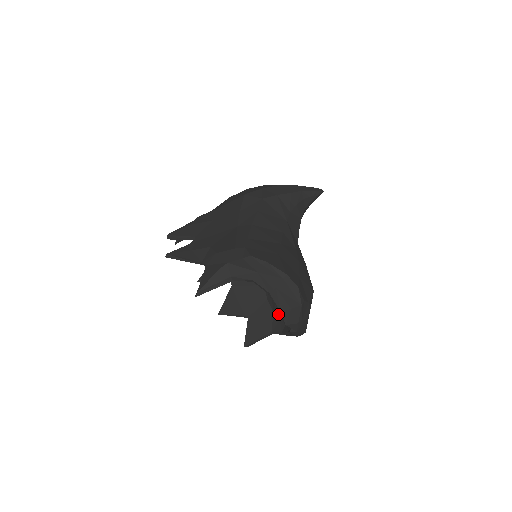
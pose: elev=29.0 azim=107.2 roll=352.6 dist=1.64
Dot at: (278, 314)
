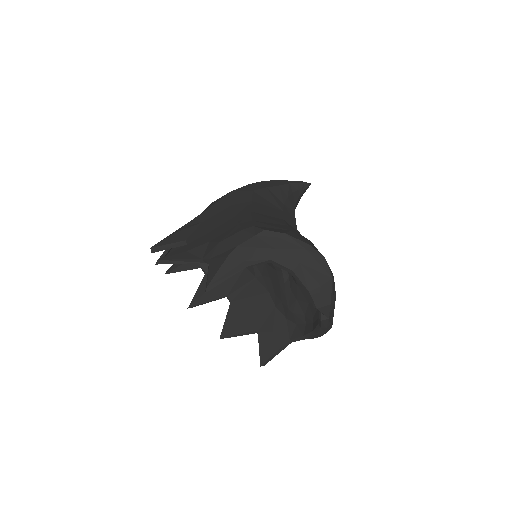
Dot at: (293, 317)
